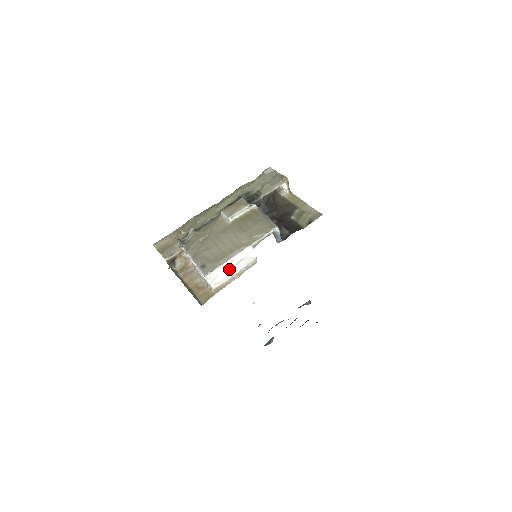
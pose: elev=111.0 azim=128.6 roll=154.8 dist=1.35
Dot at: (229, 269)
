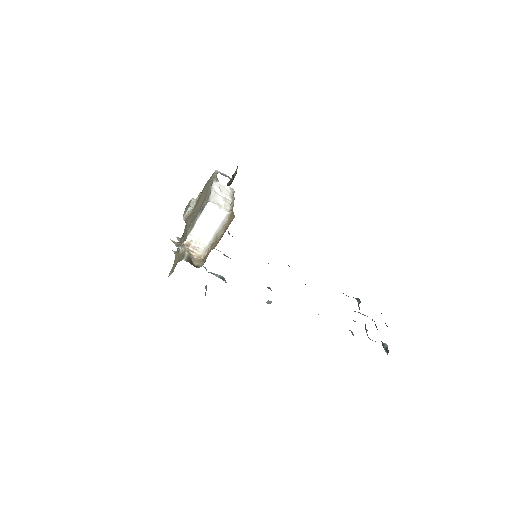
Dot at: (220, 196)
